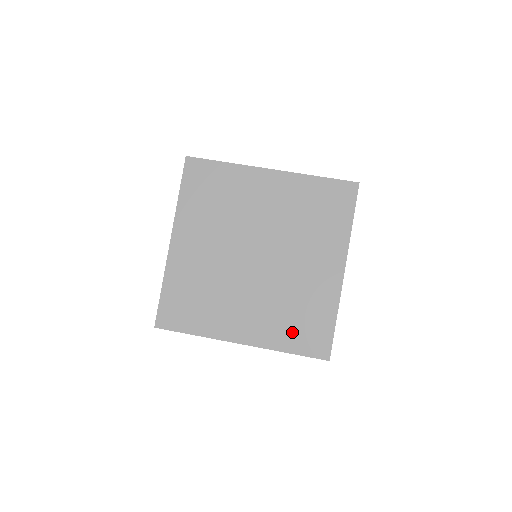
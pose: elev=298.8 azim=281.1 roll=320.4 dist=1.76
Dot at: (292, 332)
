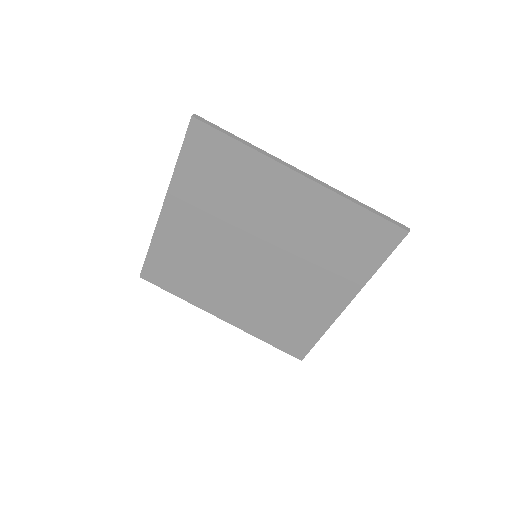
Dot at: (273, 330)
